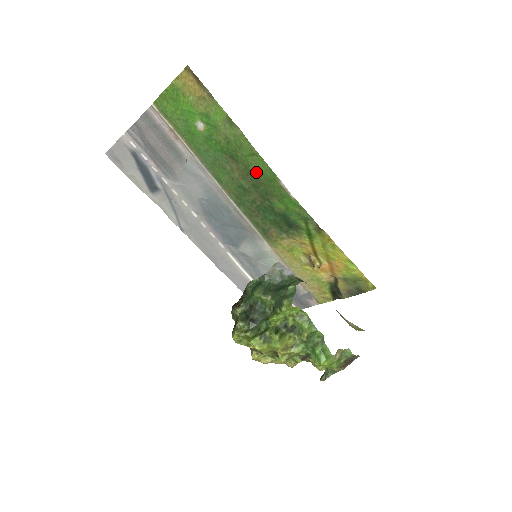
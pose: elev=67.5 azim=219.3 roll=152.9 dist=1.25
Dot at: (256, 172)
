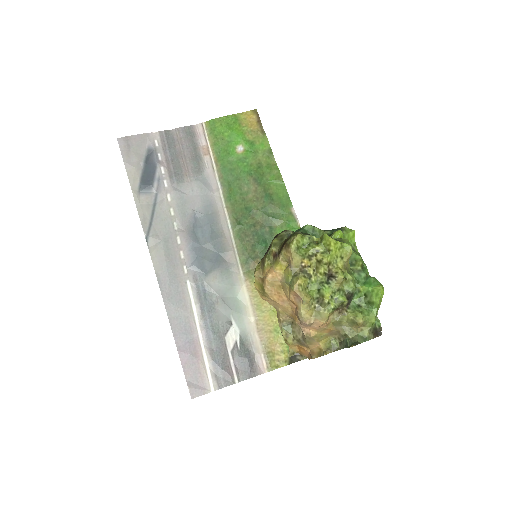
Dot at: (273, 196)
